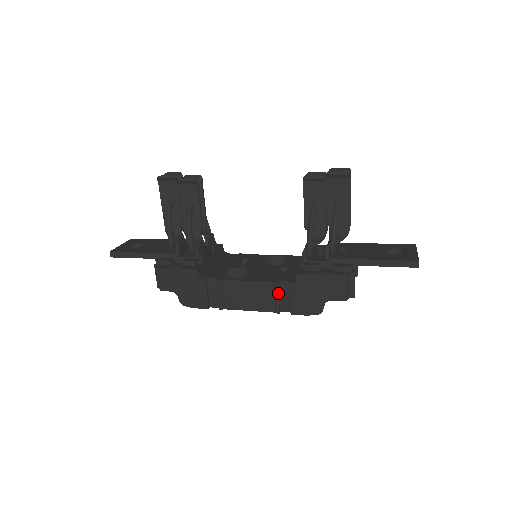
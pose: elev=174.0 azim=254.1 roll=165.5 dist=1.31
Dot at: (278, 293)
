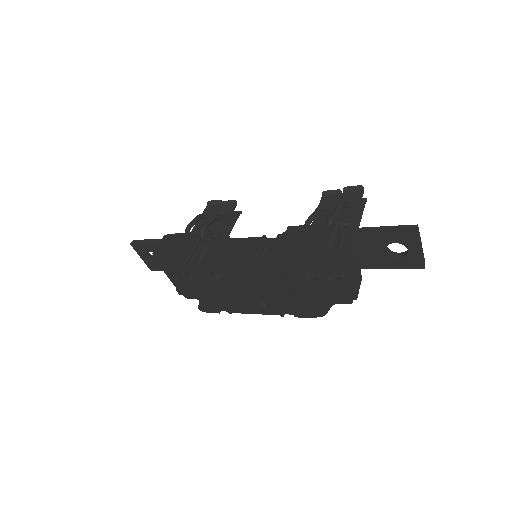
Dot at: (262, 243)
